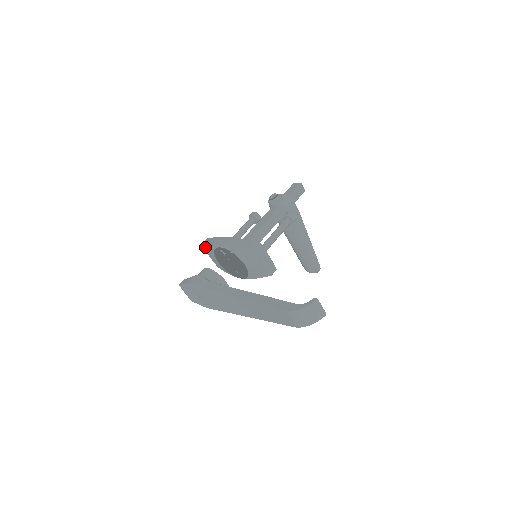
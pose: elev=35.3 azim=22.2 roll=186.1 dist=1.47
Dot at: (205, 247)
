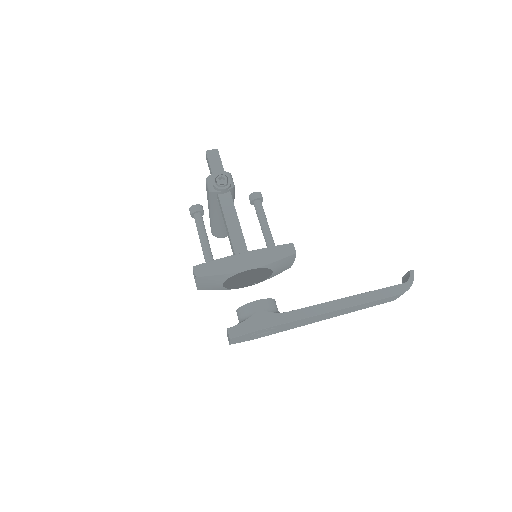
Dot at: (203, 278)
